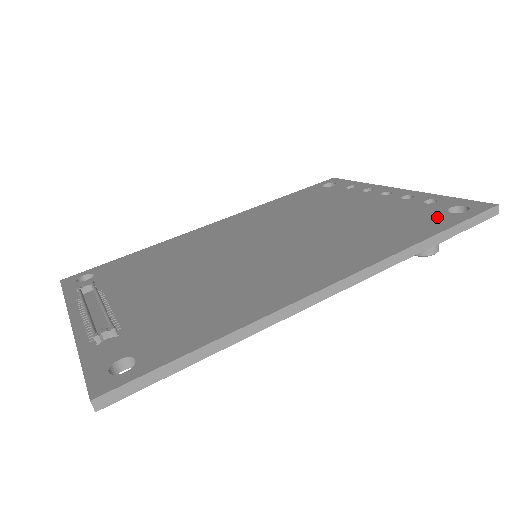
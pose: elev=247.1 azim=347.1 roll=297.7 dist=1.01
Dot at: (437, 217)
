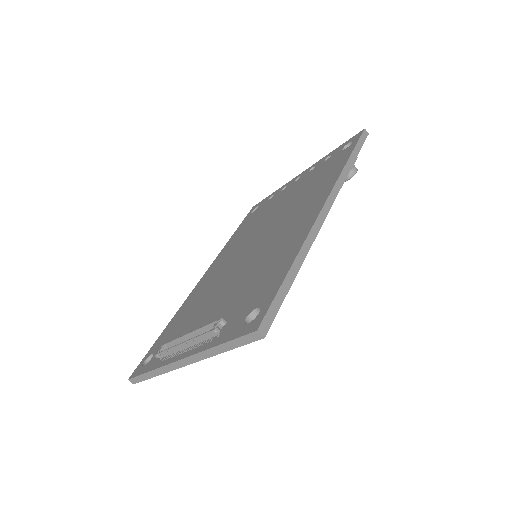
Dot at: (341, 155)
